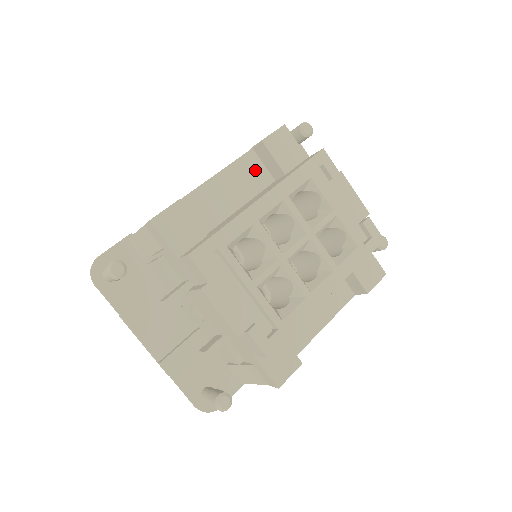
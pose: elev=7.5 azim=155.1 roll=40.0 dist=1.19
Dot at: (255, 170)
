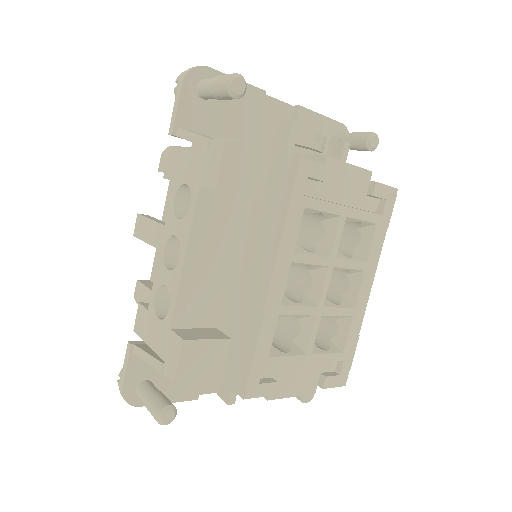
Dot at: (218, 209)
